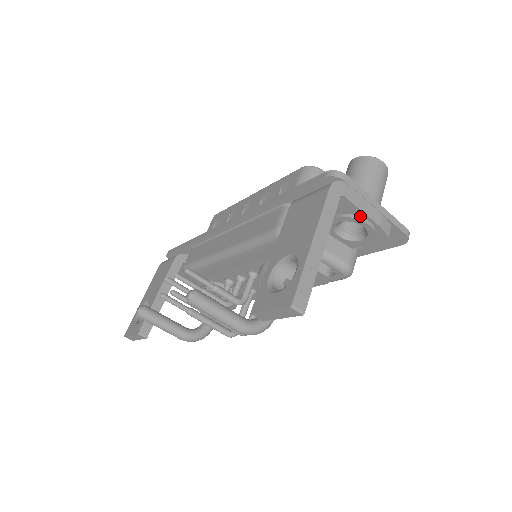
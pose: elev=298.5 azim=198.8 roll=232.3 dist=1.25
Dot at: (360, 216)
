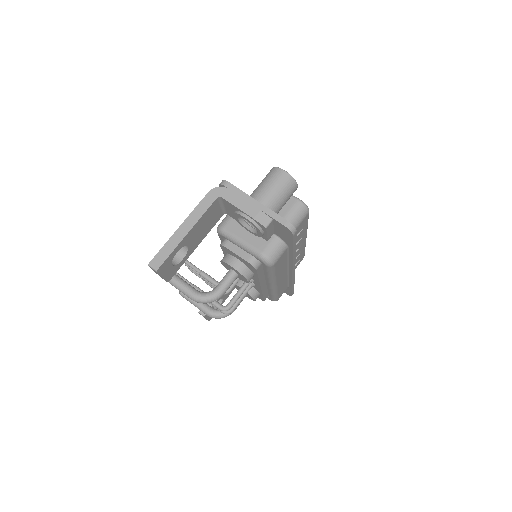
Dot at: (241, 212)
